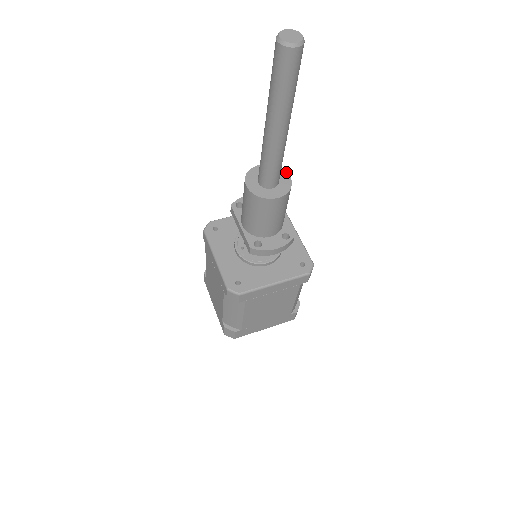
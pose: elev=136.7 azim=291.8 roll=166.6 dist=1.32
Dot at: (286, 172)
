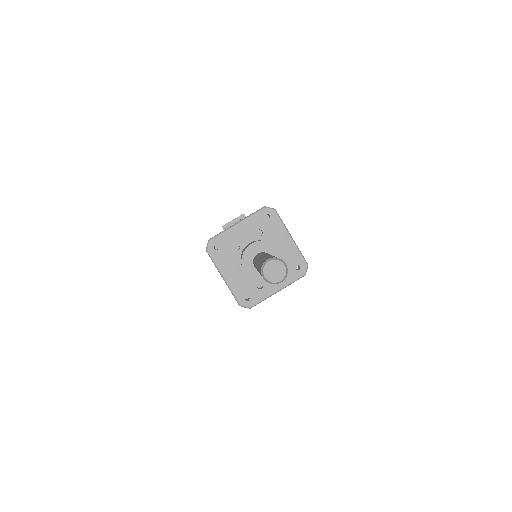
Dot at: (277, 247)
